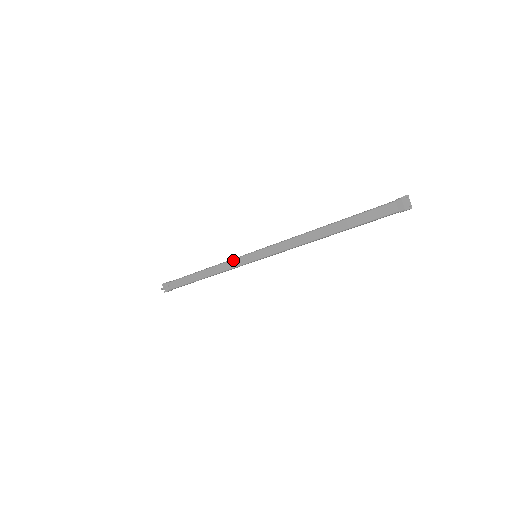
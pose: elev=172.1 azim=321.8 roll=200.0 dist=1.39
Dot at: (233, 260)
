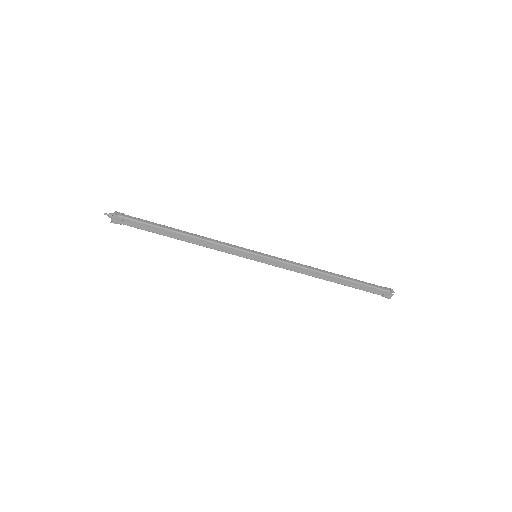
Dot at: (231, 248)
